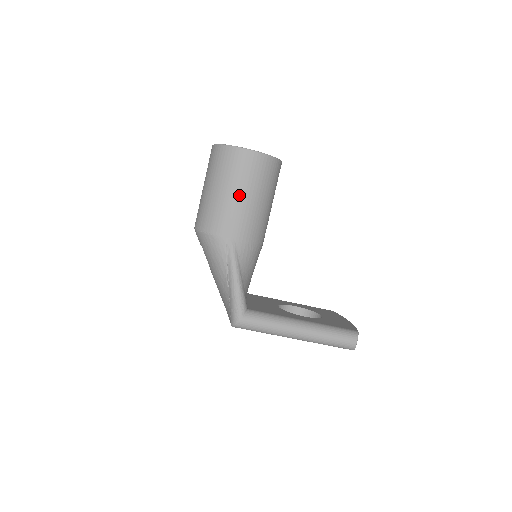
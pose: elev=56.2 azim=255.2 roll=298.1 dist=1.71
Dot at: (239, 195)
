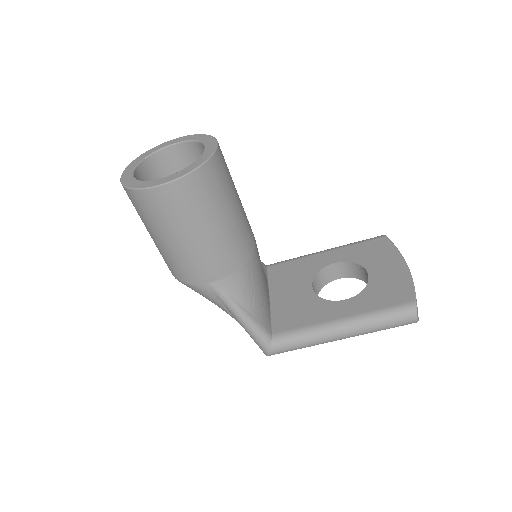
Dot at: (186, 239)
